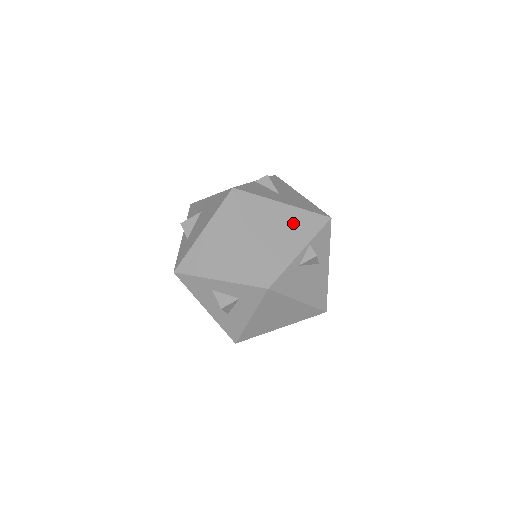
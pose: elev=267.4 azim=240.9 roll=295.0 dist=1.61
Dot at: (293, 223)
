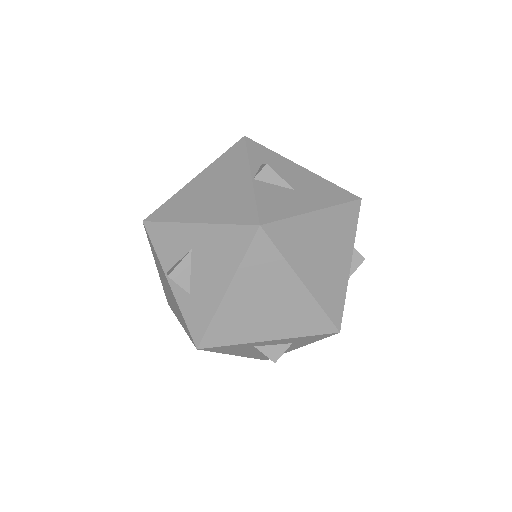
Dot at: (333, 232)
